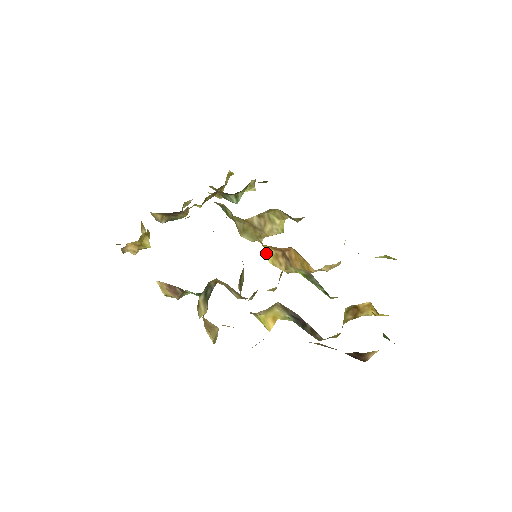
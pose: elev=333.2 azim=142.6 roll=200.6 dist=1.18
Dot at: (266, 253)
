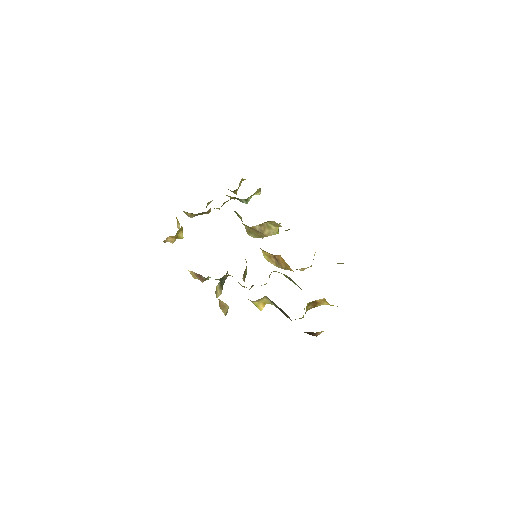
Dot at: (263, 253)
